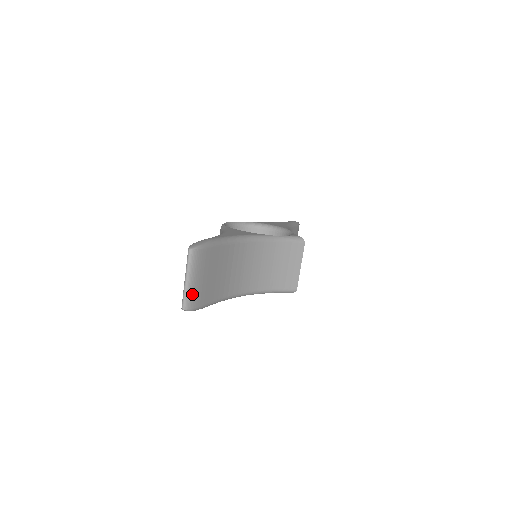
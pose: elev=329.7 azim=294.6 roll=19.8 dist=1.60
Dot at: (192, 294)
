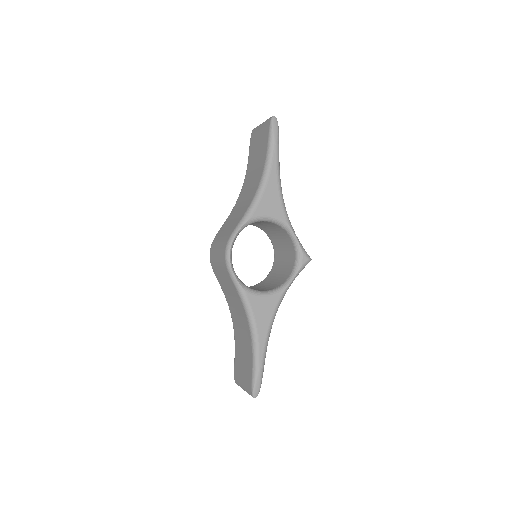
Dot at: occluded
